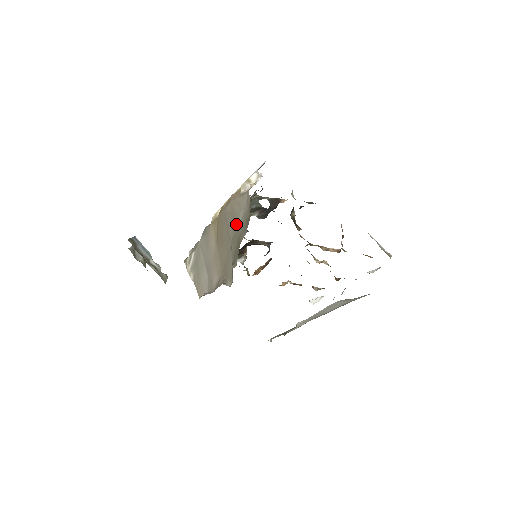
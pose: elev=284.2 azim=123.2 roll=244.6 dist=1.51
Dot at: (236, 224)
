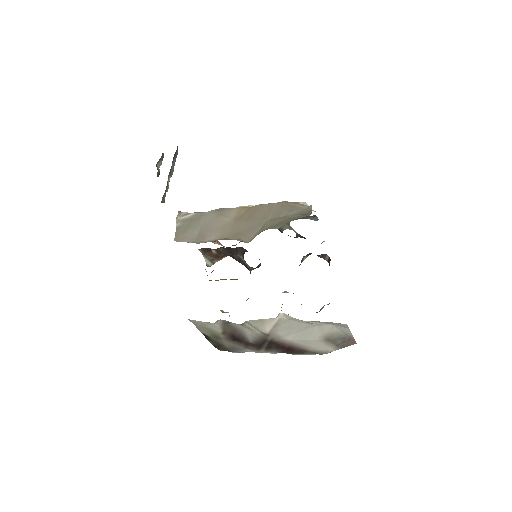
Dot at: (285, 213)
